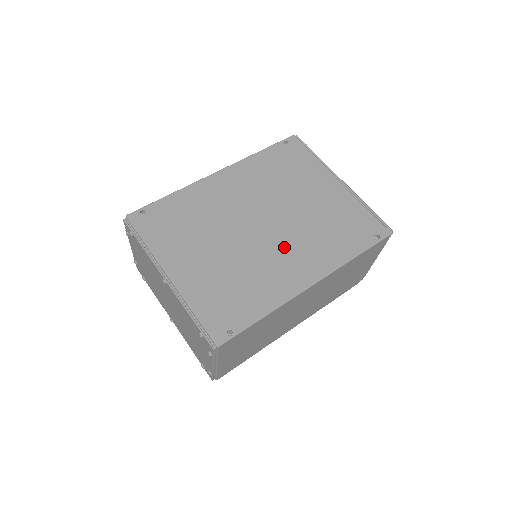
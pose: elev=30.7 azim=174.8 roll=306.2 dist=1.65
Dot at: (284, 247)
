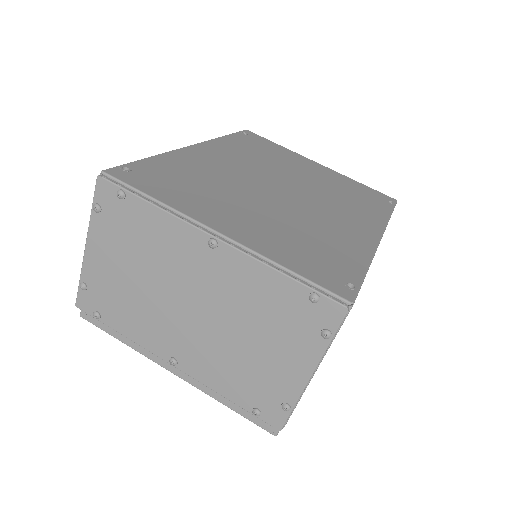
Dot at: (324, 207)
